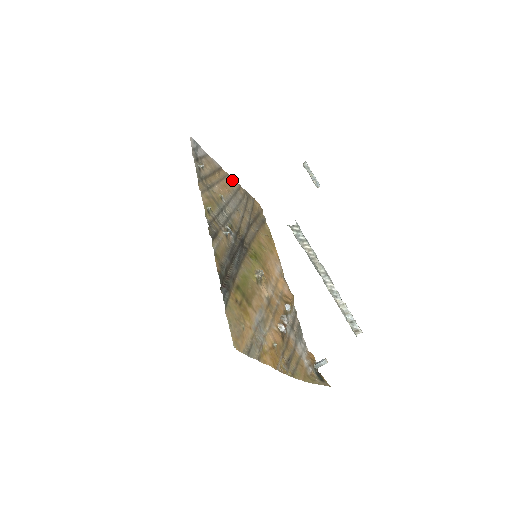
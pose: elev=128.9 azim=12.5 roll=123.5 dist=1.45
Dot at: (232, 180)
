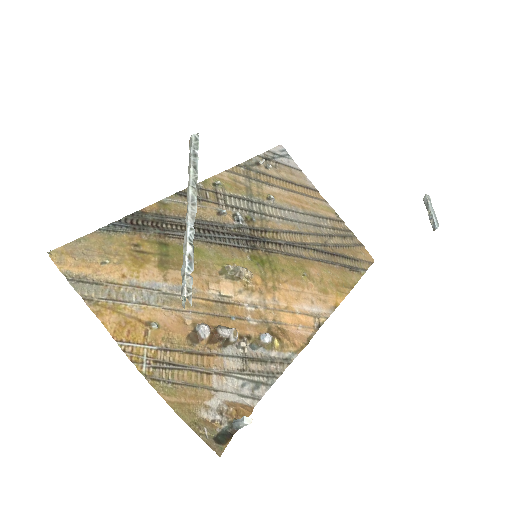
Dot at: (328, 208)
